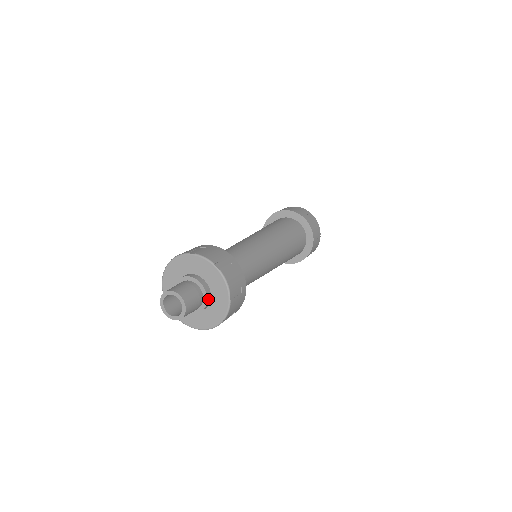
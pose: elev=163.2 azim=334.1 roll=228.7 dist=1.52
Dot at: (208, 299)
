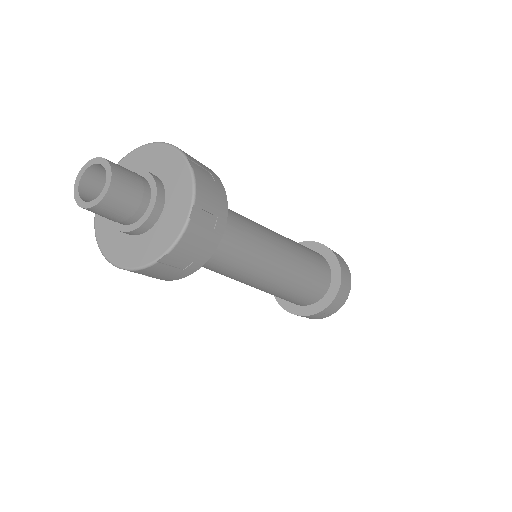
Dot at: (156, 209)
